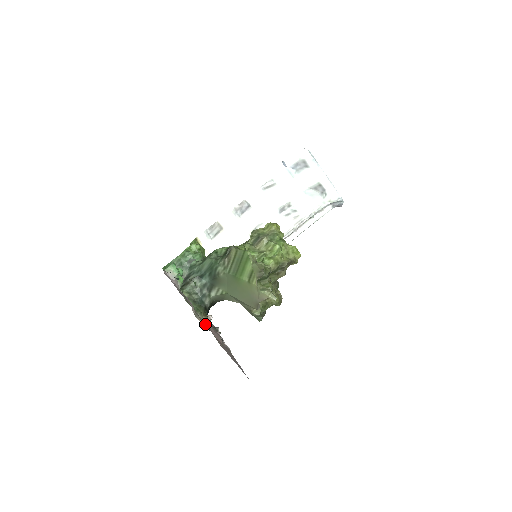
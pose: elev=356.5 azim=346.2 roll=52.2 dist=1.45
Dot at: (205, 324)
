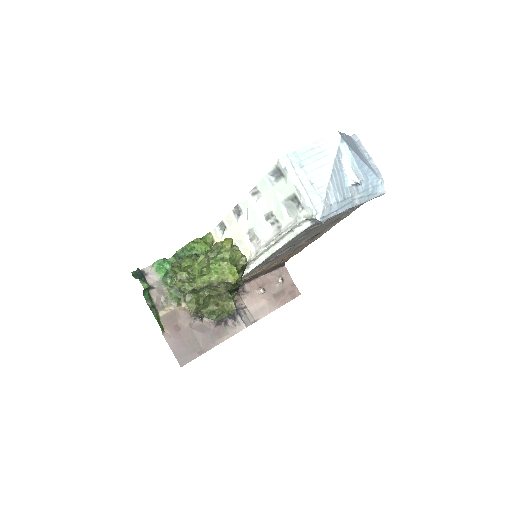
Dot at: (170, 311)
